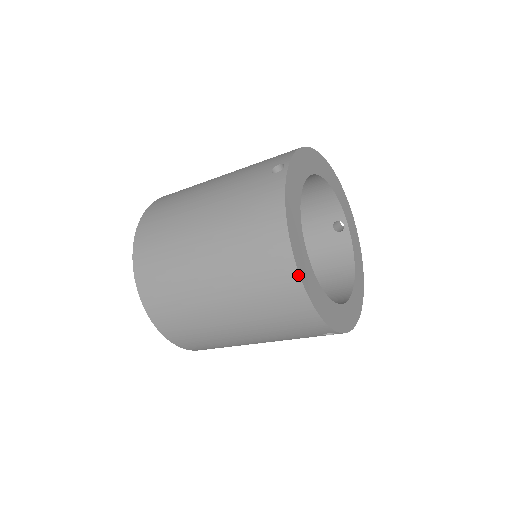
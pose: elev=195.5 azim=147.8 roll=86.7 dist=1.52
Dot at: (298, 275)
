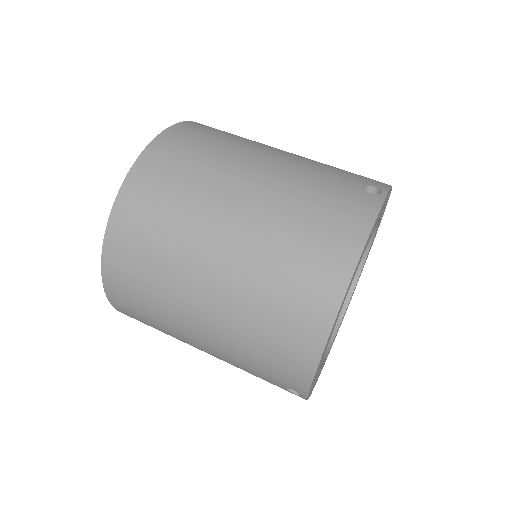
Dot at: (335, 316)
